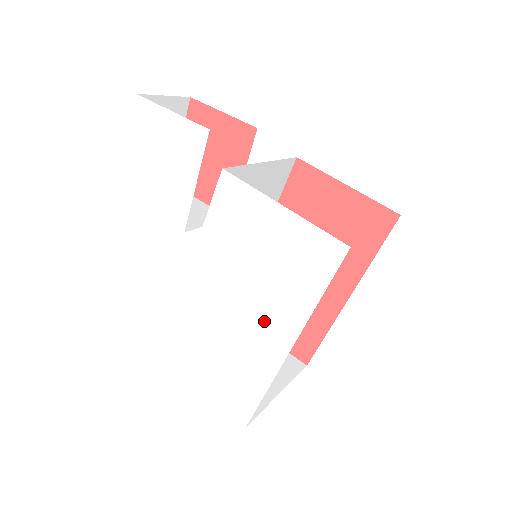
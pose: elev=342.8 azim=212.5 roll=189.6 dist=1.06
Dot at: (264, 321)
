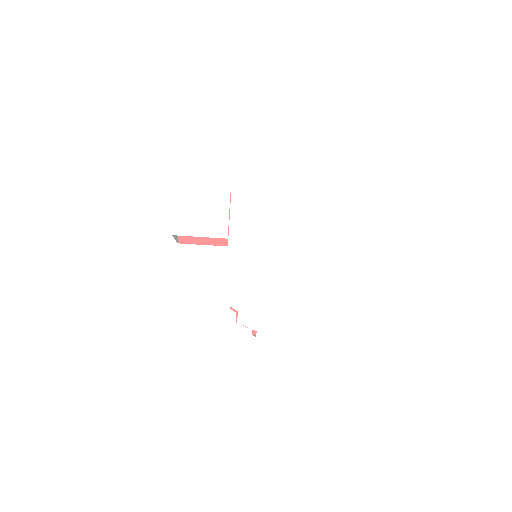
Dot at: (293, 264)
